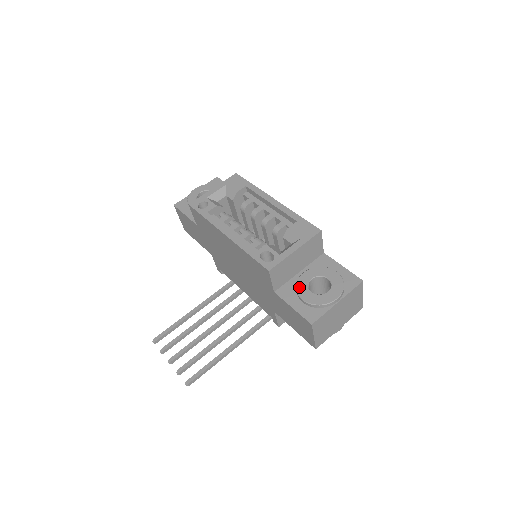
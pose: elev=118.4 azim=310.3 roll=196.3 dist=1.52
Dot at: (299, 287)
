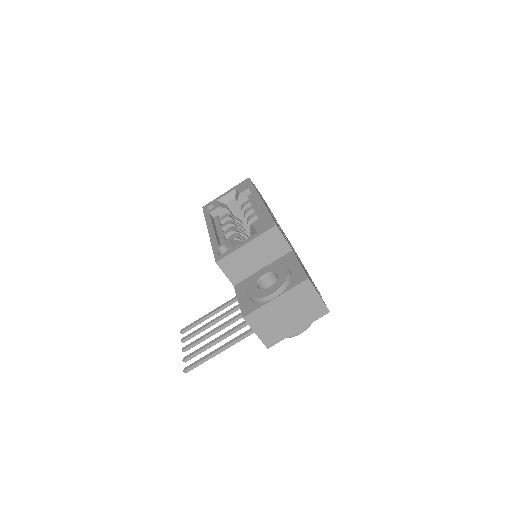
Dot at: (250, 282)
